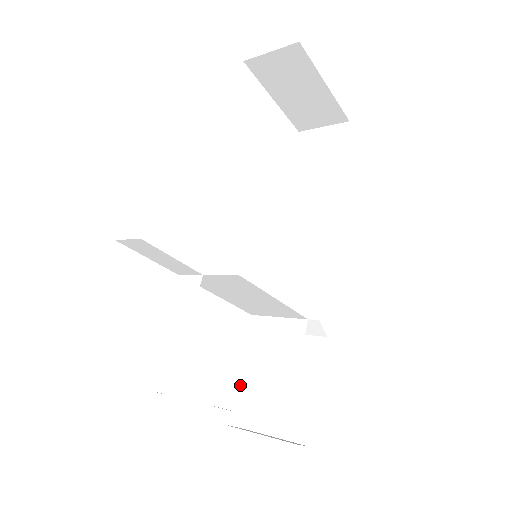
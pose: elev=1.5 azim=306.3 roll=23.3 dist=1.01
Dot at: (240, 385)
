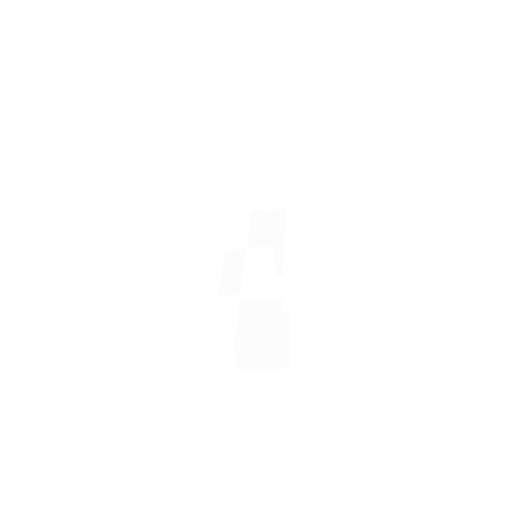
Dot at: (239, 338)
